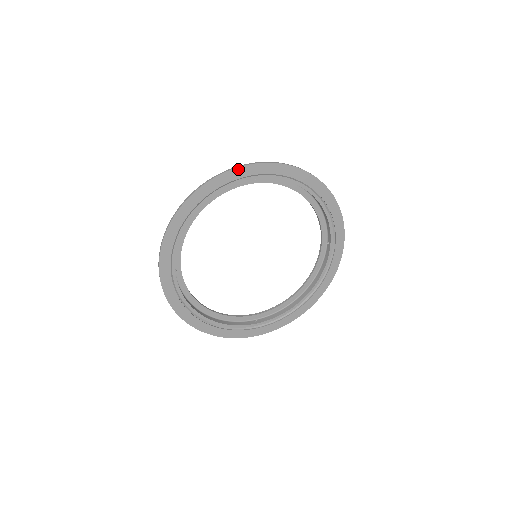
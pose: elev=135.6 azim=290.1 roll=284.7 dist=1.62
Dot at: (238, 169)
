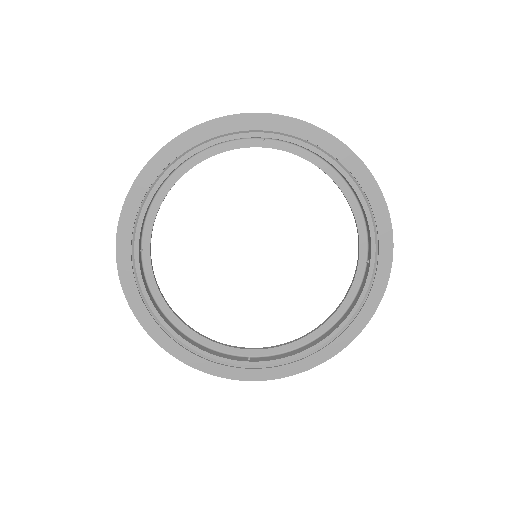
Dot at: (237, 117)
